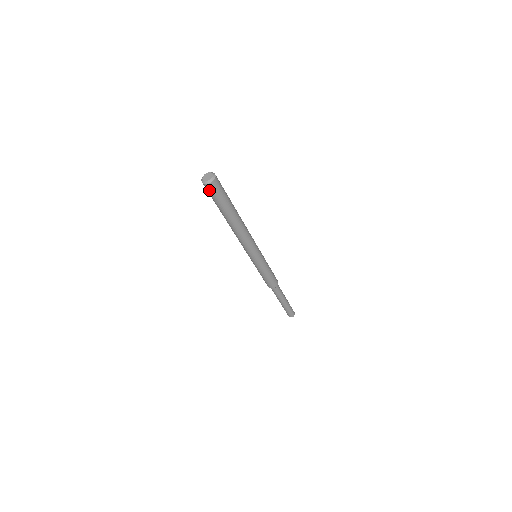
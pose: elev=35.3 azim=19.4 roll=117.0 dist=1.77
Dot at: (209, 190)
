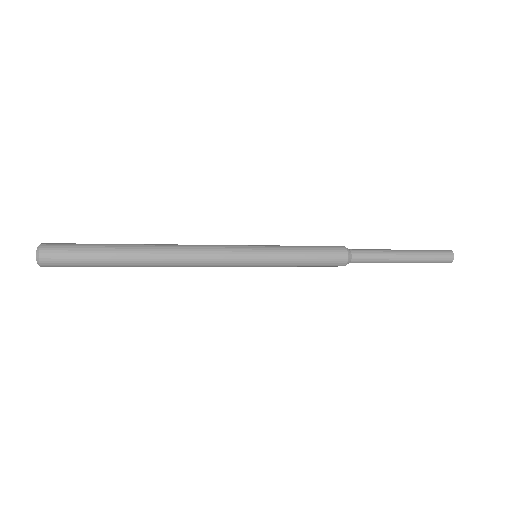
Dot at: occluded
